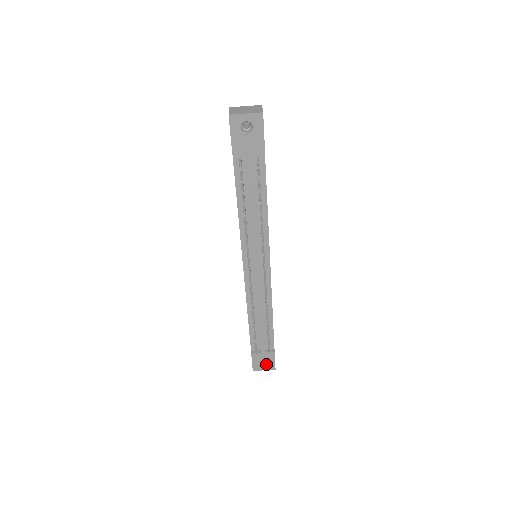
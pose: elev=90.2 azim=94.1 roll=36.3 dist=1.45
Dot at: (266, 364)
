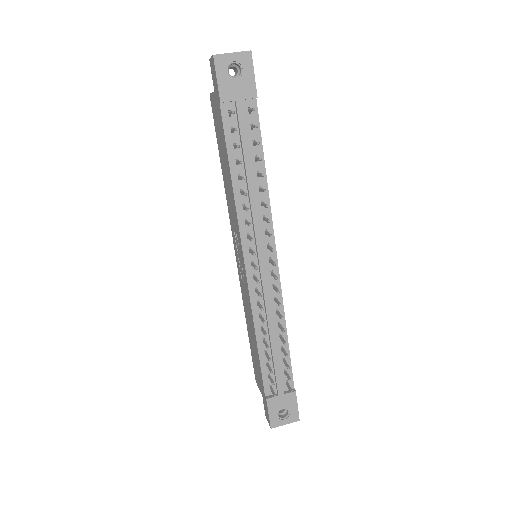
Dot at: (286, 414)
